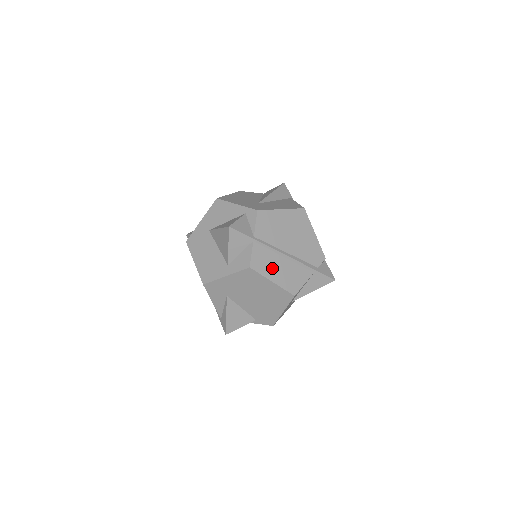
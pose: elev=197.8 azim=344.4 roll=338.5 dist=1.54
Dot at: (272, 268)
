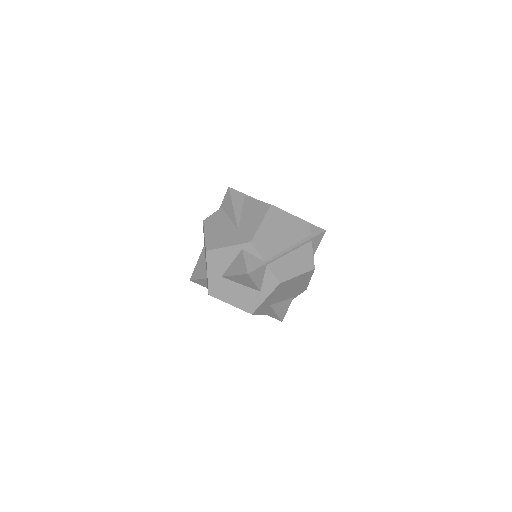
Dot at: (290, 268)
